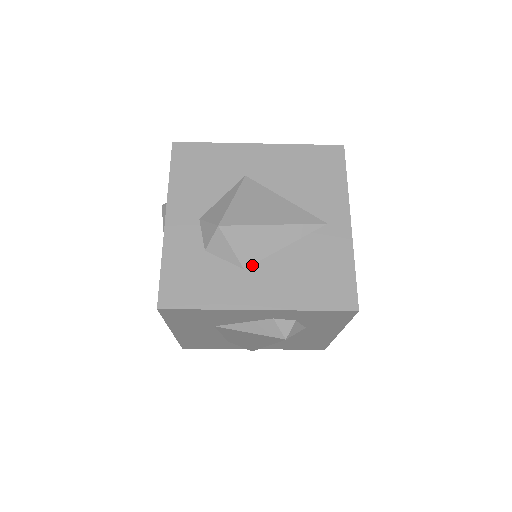
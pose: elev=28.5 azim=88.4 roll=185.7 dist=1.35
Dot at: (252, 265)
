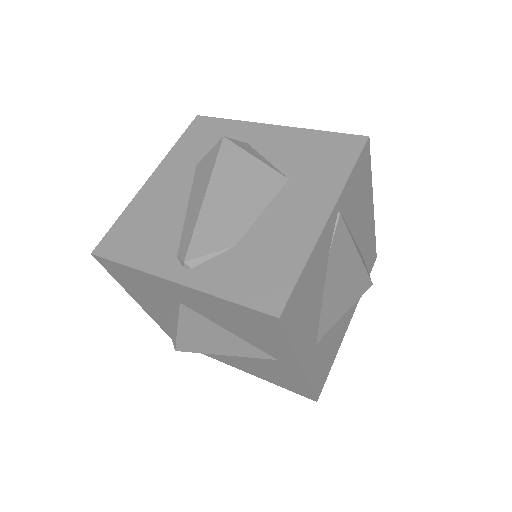
Dot at: occluded
